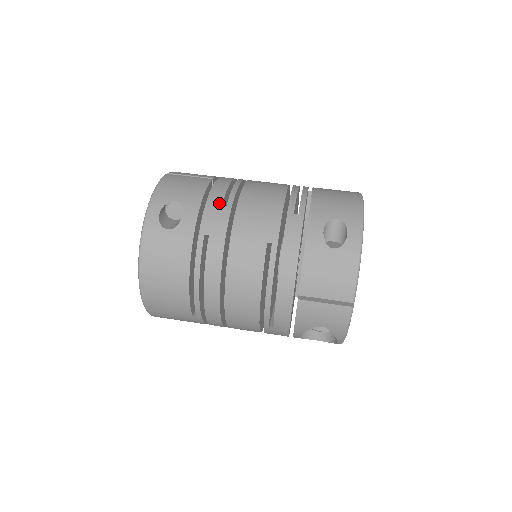
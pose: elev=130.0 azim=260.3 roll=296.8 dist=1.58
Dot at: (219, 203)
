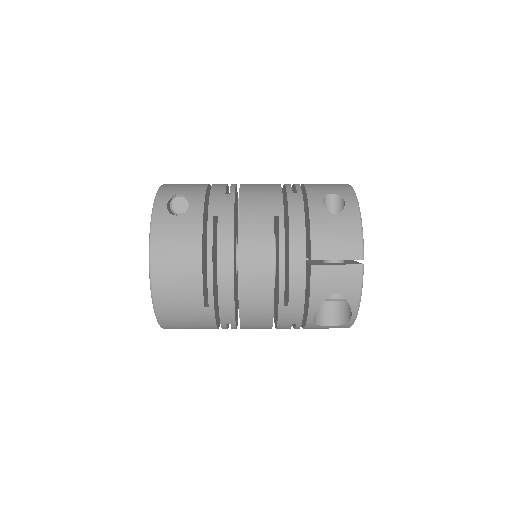
Dot at: (222, 192)
